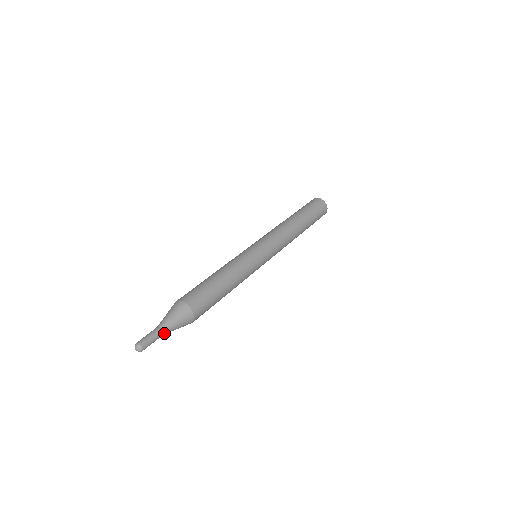
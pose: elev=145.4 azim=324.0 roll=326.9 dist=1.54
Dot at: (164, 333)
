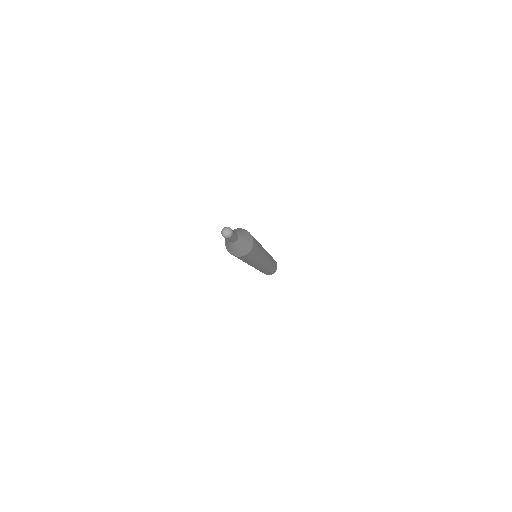
Dot at: (237, 240)
